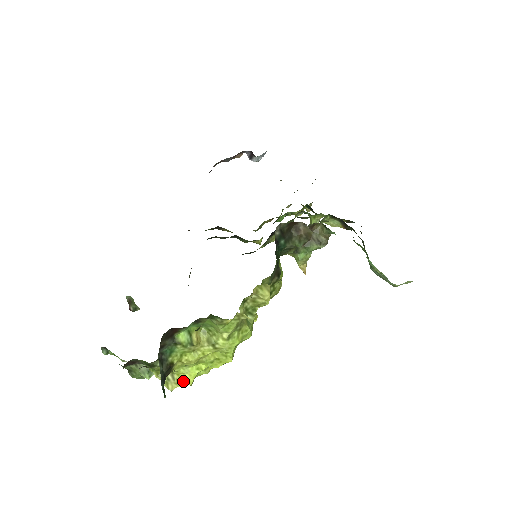
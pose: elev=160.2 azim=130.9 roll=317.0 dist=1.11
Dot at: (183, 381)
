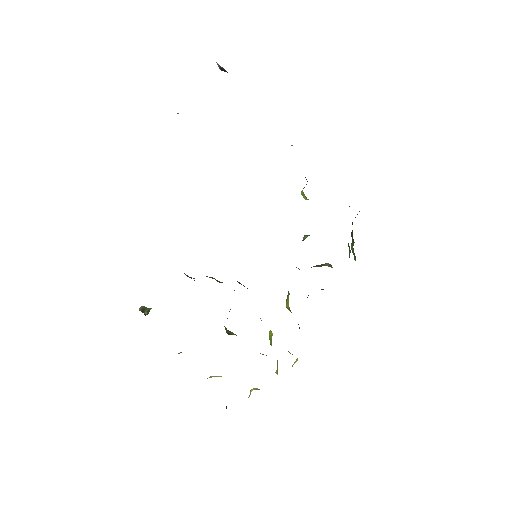
Dot at: occluded
